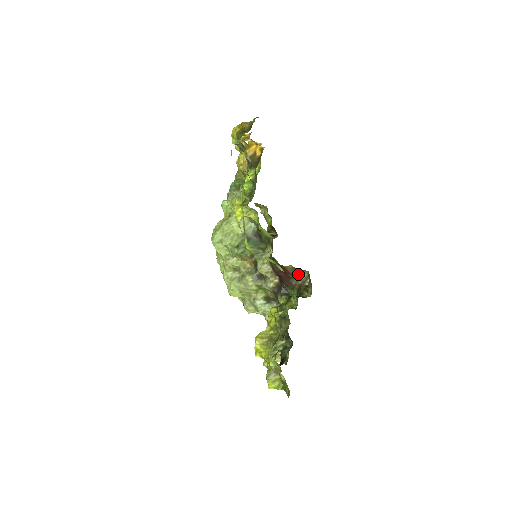
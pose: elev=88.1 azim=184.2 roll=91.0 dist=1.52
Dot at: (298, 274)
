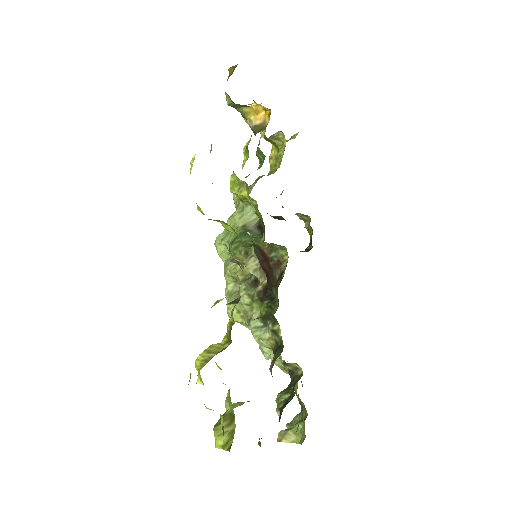
Dot at: (278, 258)
